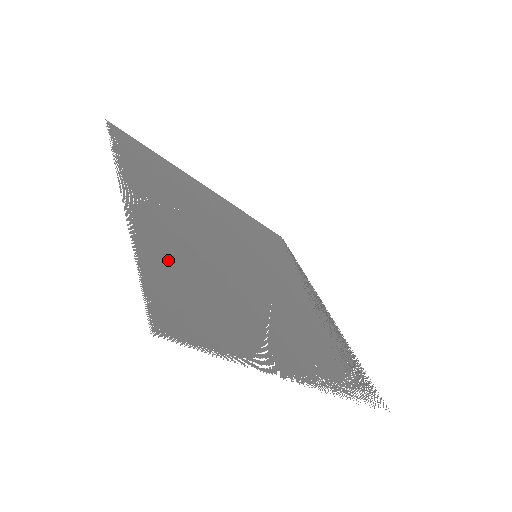
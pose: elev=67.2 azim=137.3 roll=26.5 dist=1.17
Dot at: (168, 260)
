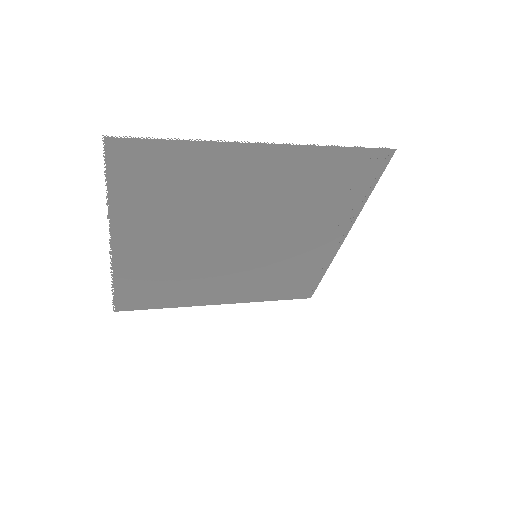
Dot at: (140, 204)
